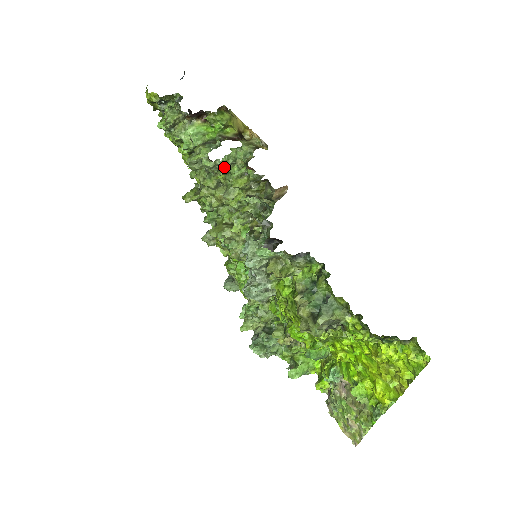
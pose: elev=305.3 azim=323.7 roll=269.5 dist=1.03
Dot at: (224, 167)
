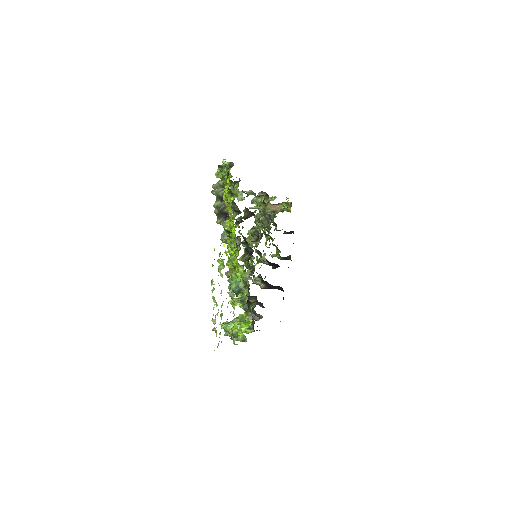
Dot at: occluded
